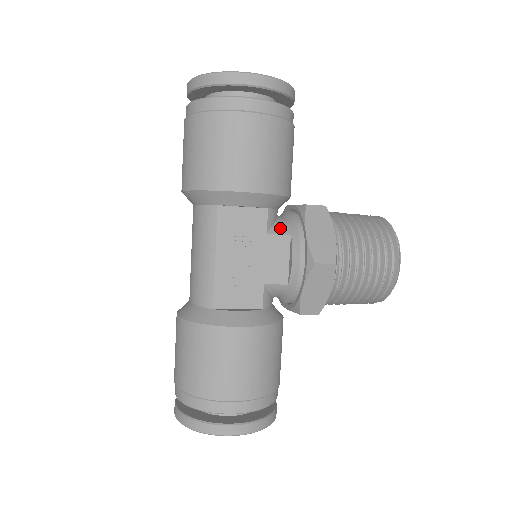
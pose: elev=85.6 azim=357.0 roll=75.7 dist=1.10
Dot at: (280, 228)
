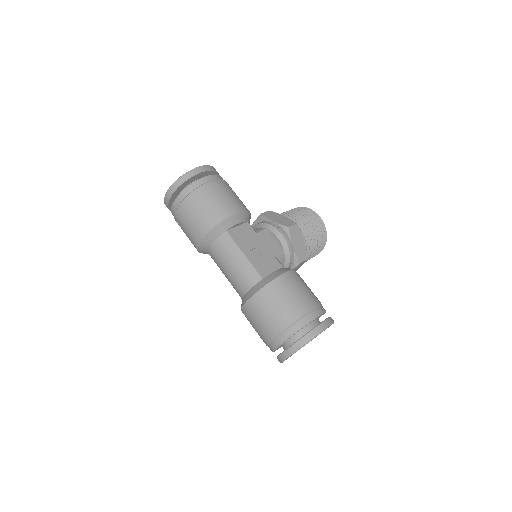
Dot at: (259, 229)
